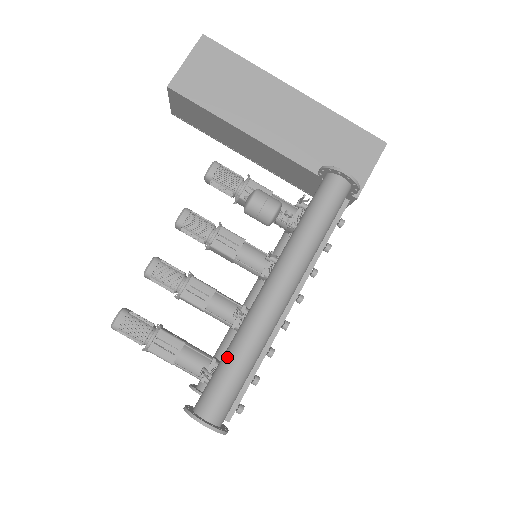
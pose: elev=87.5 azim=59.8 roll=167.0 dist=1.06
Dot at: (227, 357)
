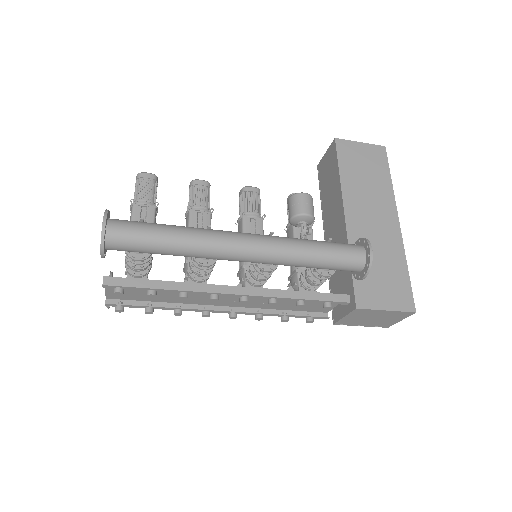
Dot at: occluded
